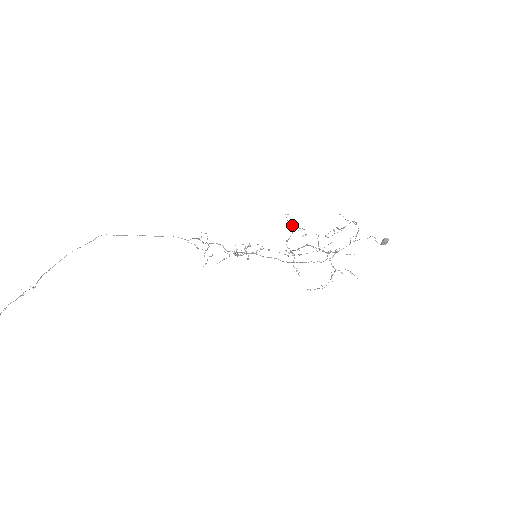
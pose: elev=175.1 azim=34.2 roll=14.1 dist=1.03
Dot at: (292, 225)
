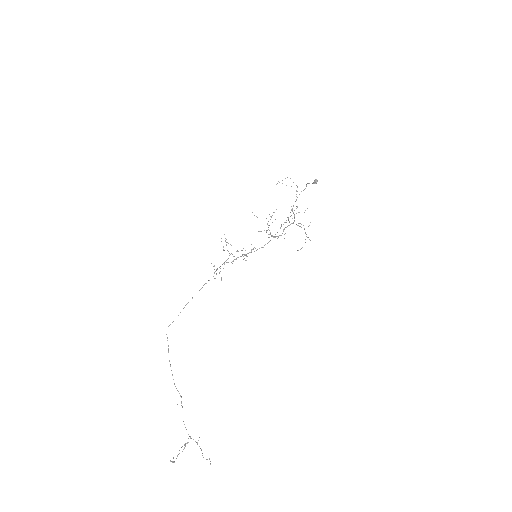
Dot at: occluded
